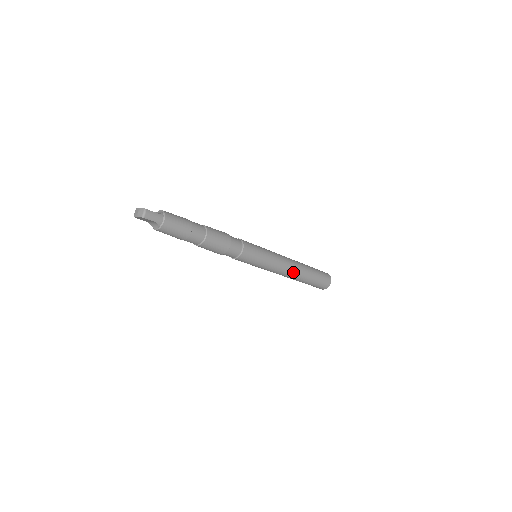
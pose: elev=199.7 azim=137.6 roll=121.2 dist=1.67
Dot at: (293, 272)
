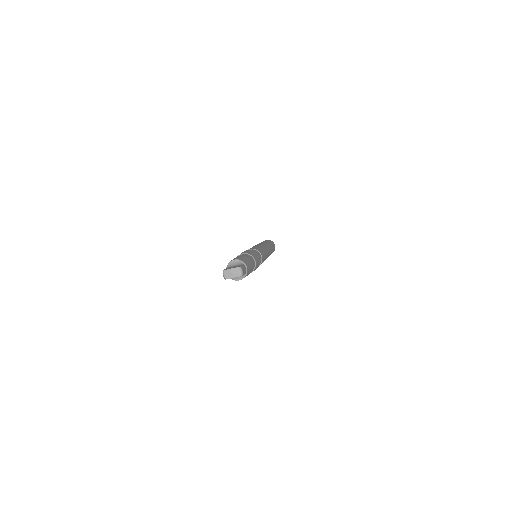
Dot at: occluded
